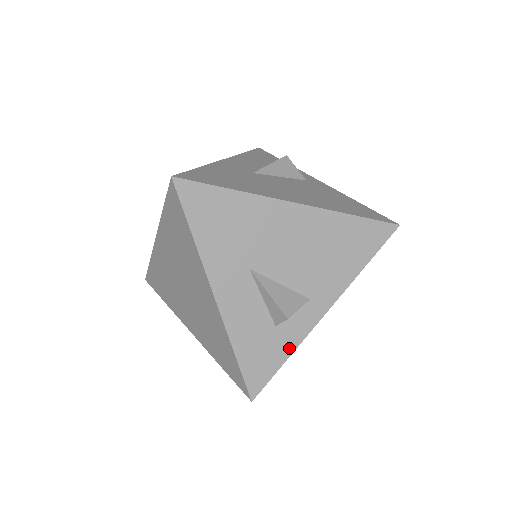
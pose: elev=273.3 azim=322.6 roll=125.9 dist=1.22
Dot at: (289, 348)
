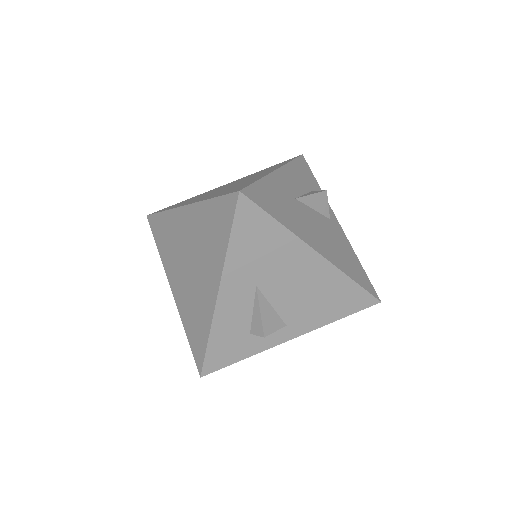
Dot at: (250, 352)
